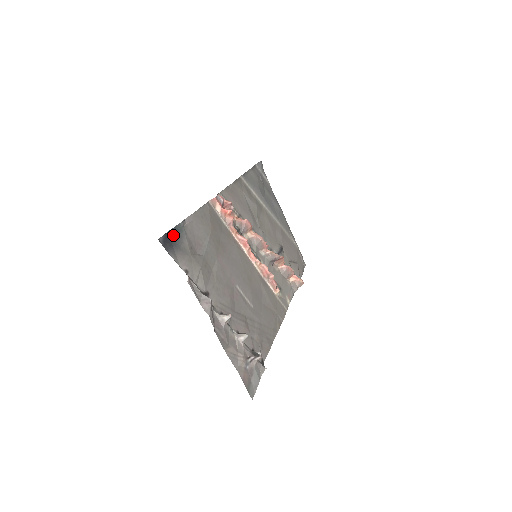
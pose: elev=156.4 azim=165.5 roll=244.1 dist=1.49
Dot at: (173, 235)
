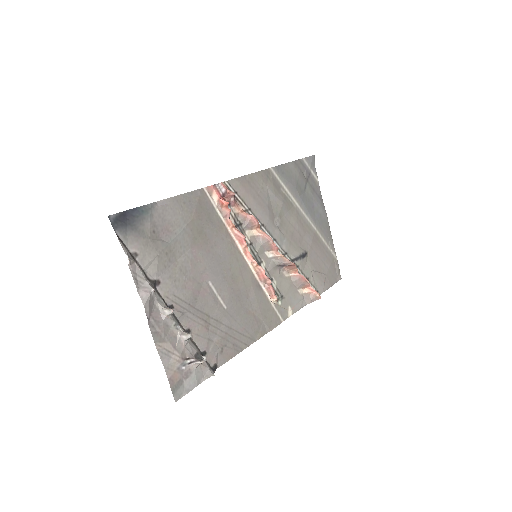
Dot at: (133, 215)
